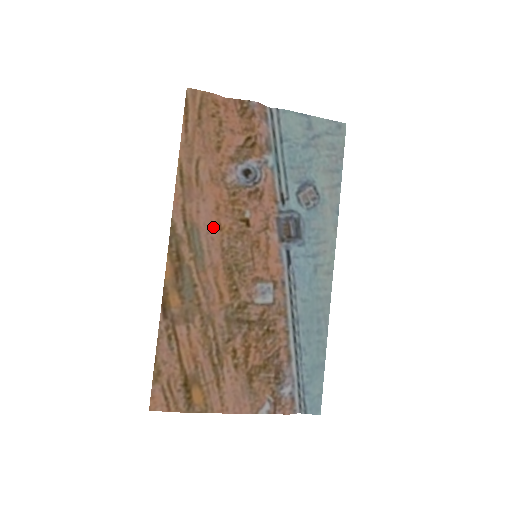
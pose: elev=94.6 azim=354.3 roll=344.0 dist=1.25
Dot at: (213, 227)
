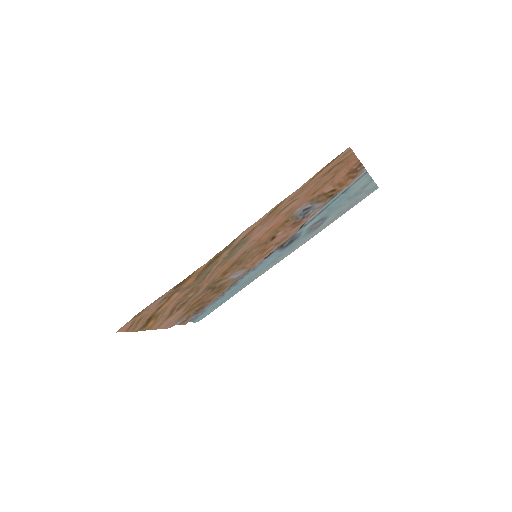
Dot at: (255, 241)
